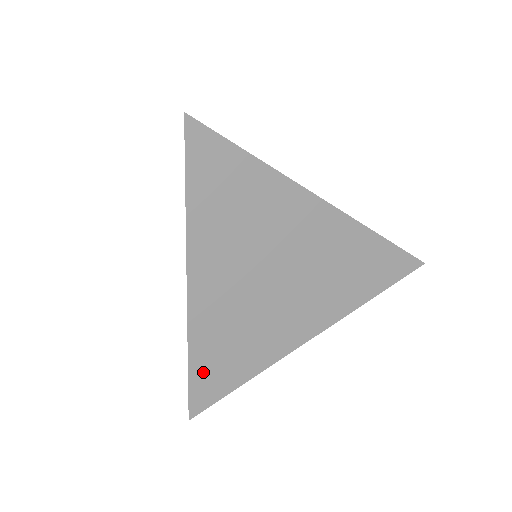
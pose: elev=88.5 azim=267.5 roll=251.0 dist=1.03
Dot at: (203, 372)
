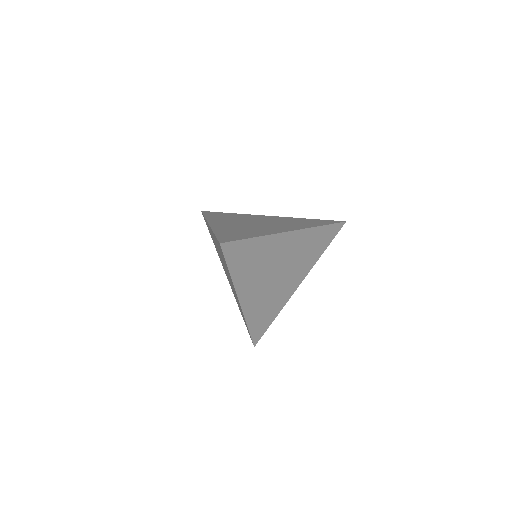
Dot at: (255, 327)
